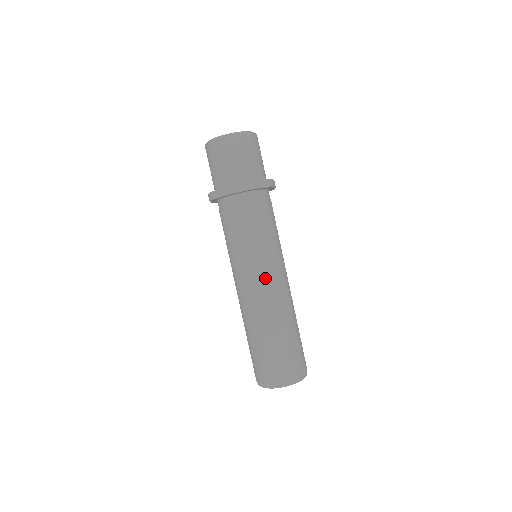
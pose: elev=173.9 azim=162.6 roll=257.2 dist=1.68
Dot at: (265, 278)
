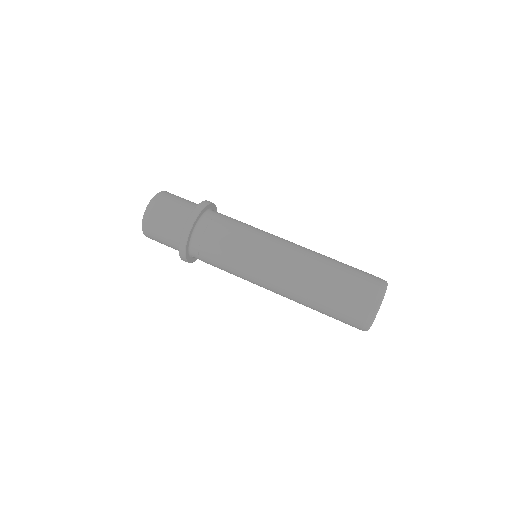
Dot at: (285, 240)
